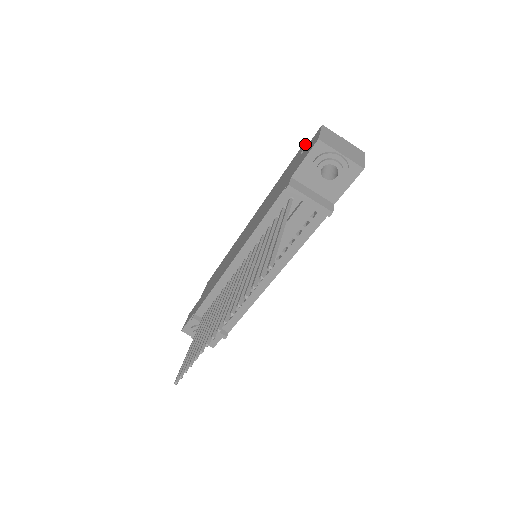
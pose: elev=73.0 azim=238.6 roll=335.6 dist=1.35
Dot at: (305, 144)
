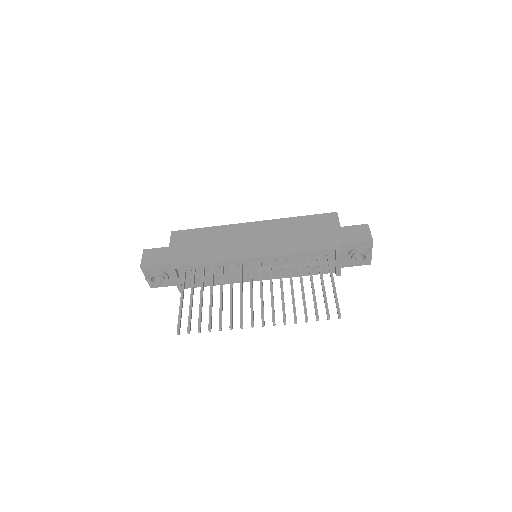
Dot at: (337, 213)
